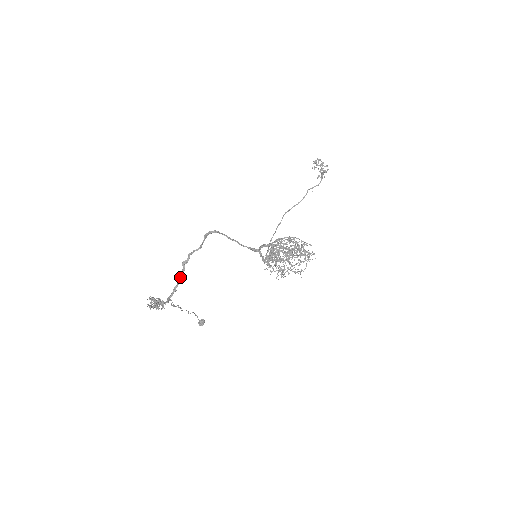
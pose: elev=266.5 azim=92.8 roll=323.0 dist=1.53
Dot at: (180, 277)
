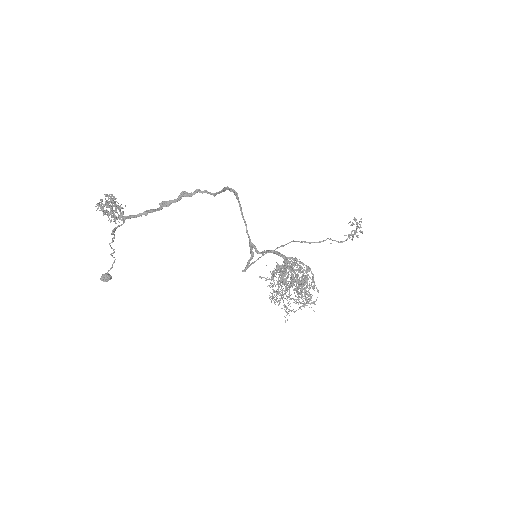
Dot at: (164, 205)
